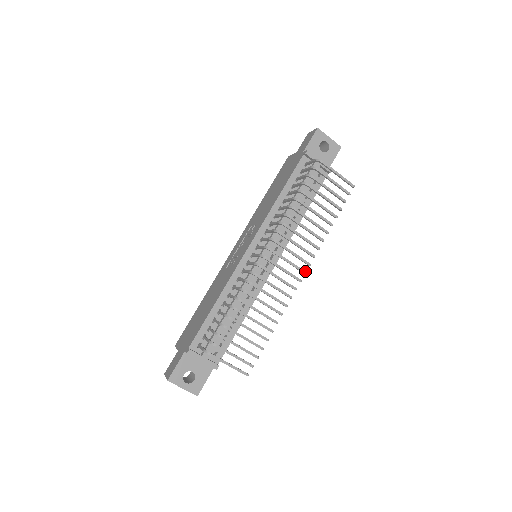
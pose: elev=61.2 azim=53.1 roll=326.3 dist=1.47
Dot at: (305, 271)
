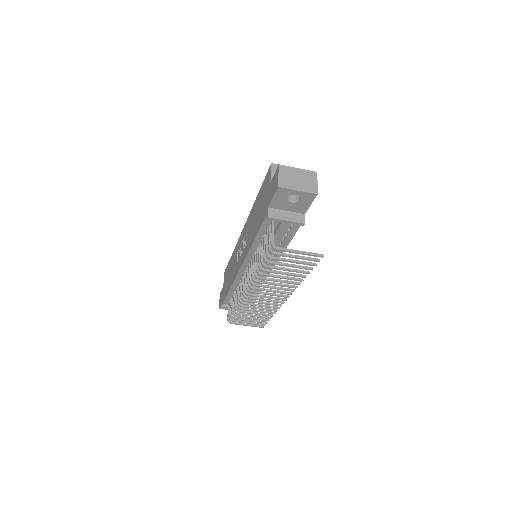
Dot at: (288, 297)
